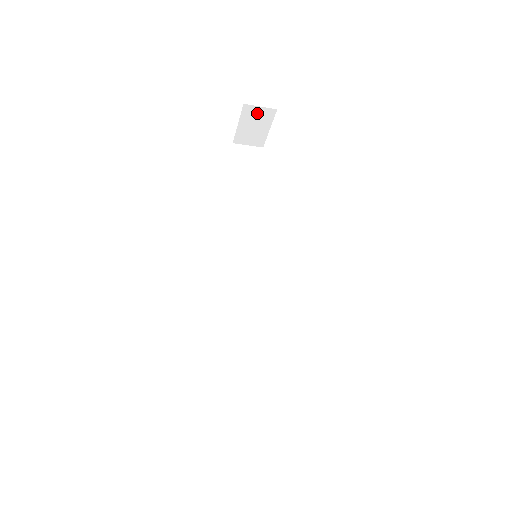
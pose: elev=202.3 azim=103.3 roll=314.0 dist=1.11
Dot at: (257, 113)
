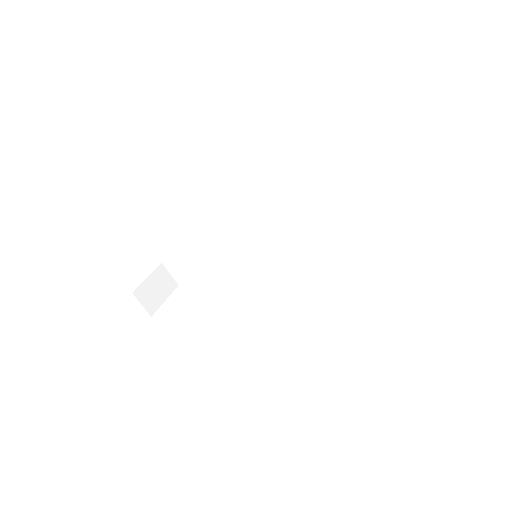
Dot at: (165, 278)
